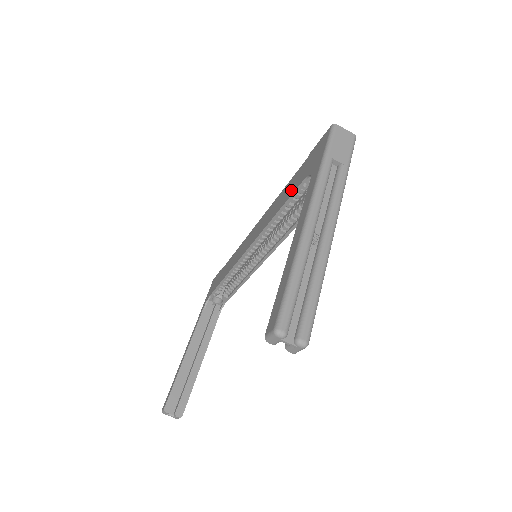
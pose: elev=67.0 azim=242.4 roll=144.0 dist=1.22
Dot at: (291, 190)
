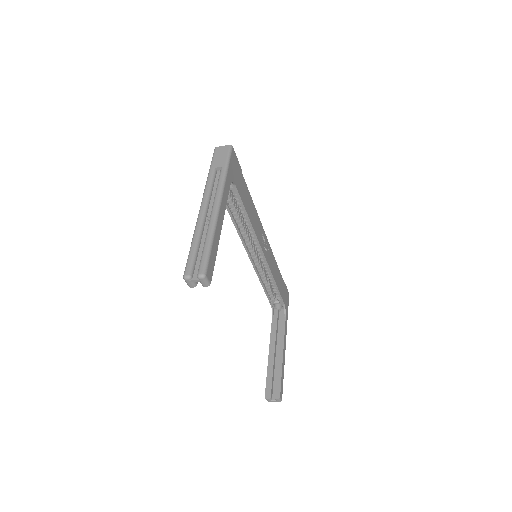
Dot at: occluded
